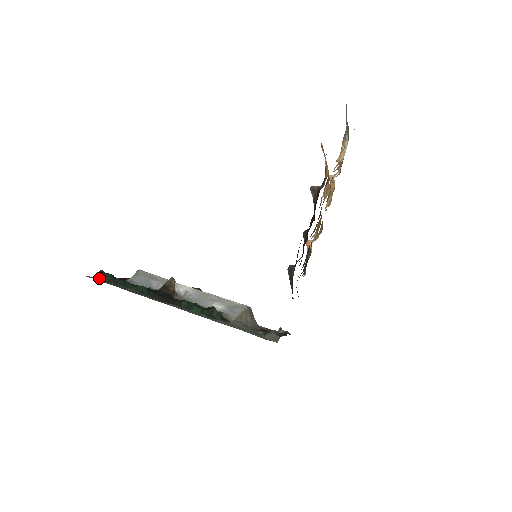
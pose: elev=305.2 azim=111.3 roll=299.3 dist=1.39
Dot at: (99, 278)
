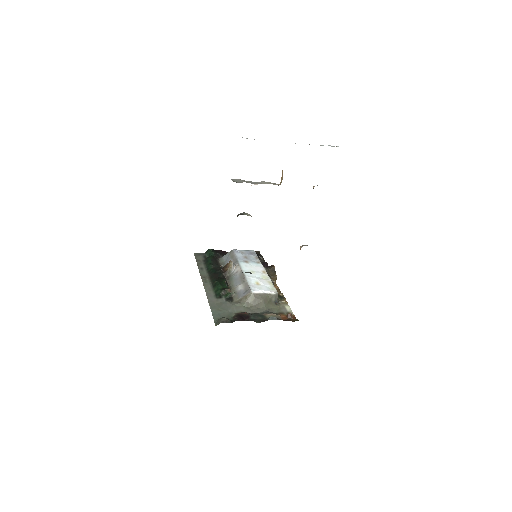
Dot at: (205, 254)
